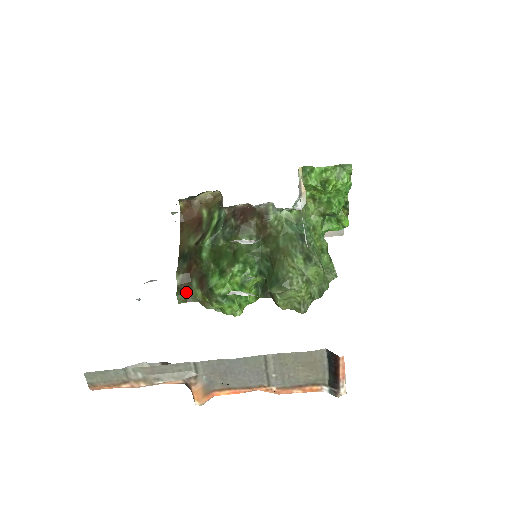
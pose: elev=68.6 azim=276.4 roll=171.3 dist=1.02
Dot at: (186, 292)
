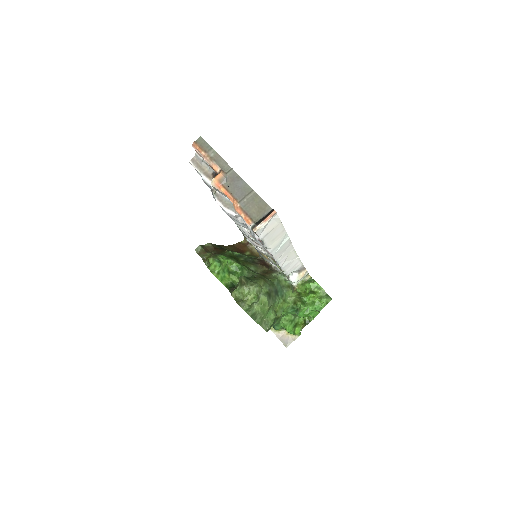
Dot at: (204, 250)
